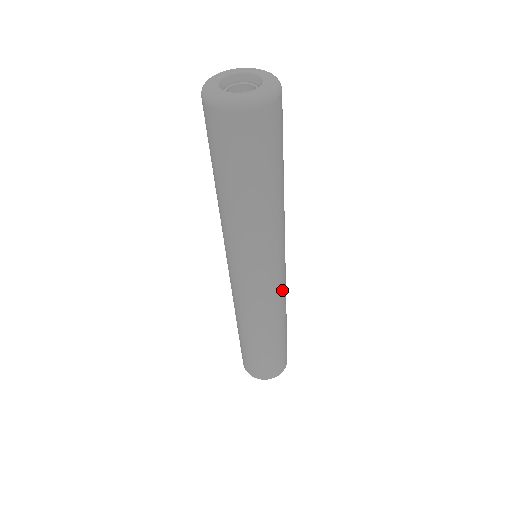
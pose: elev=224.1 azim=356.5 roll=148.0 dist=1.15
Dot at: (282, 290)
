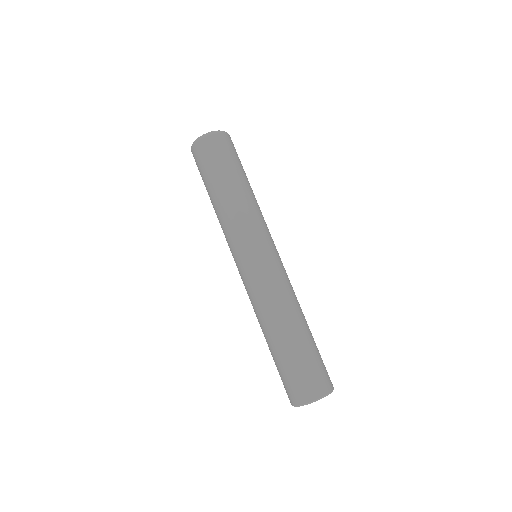
Dot at: (285, 273)
